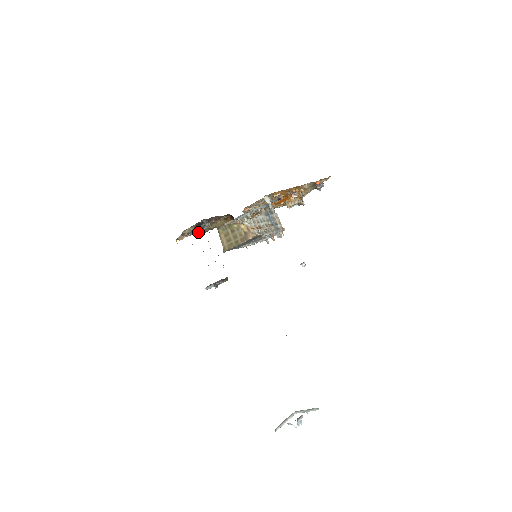
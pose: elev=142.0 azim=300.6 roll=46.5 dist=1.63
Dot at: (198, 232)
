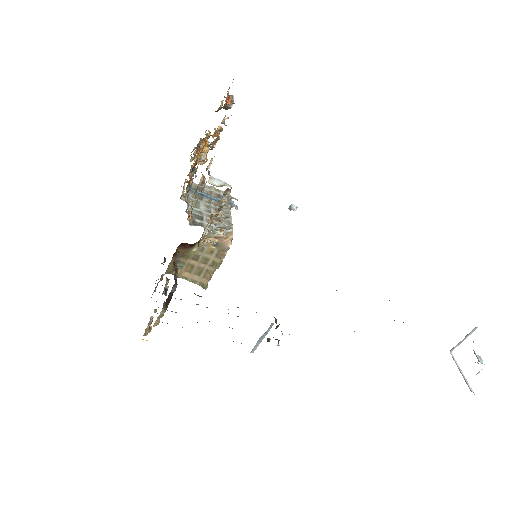
Dot at: occluded
